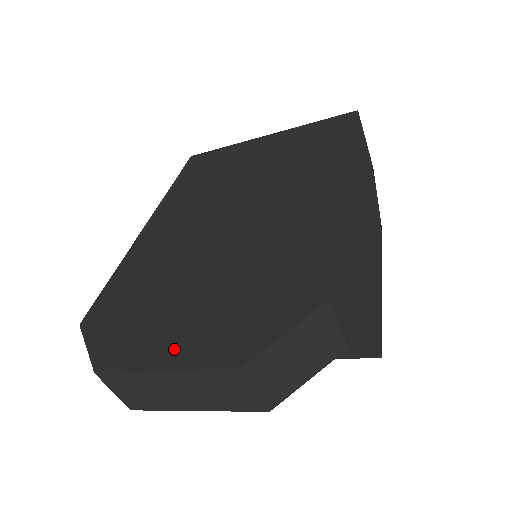
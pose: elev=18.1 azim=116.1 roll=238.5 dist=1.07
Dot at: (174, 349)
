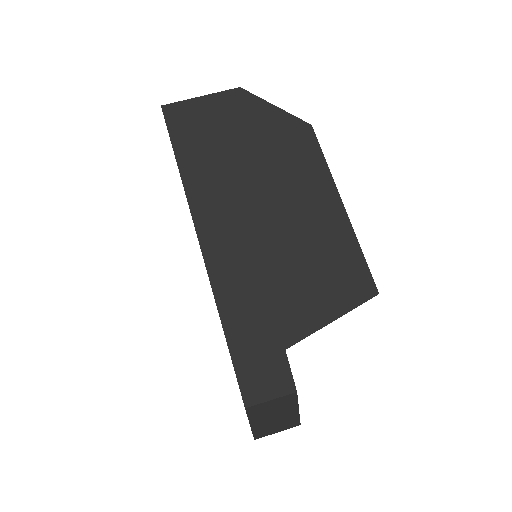
Dot at: occluded
